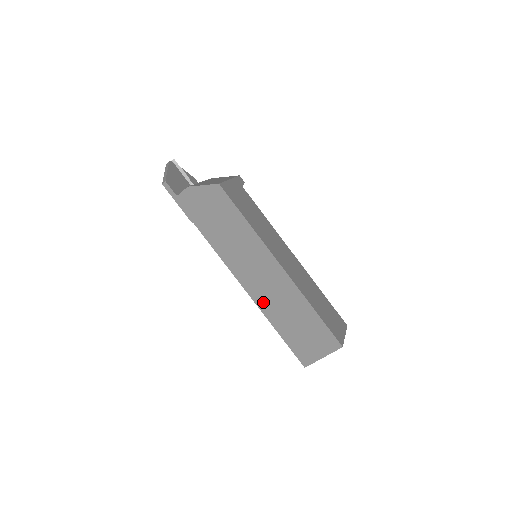
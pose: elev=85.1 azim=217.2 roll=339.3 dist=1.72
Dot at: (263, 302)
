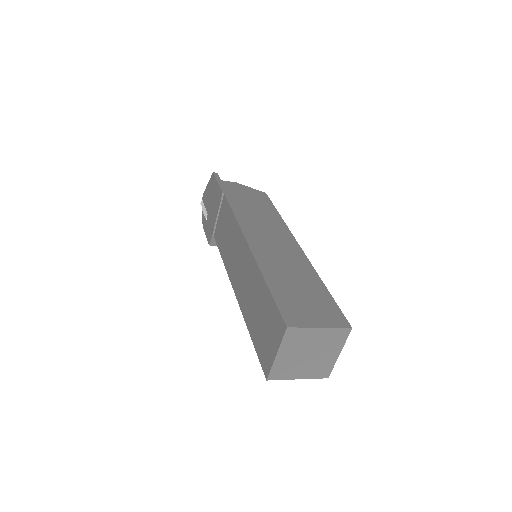
Dot at: (263, 256)
